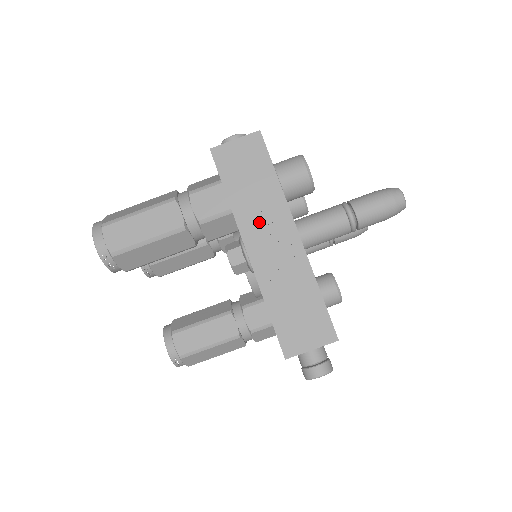
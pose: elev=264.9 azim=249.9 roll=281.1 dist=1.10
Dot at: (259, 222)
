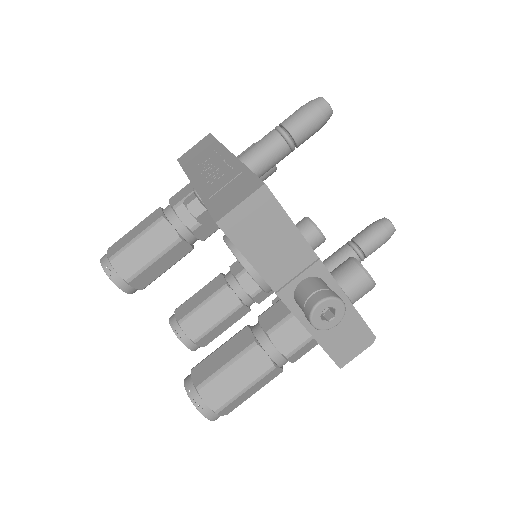
Dot at: (203, 166)
